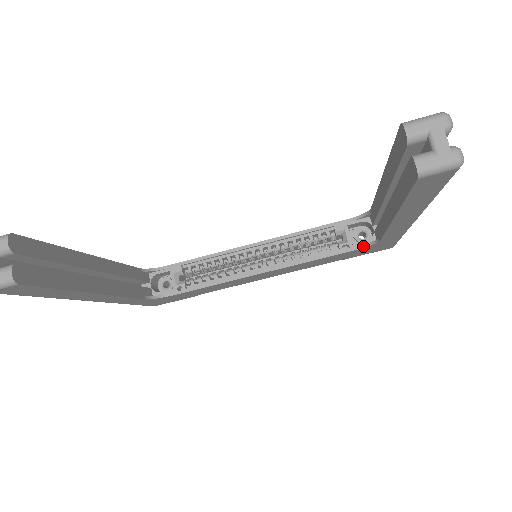
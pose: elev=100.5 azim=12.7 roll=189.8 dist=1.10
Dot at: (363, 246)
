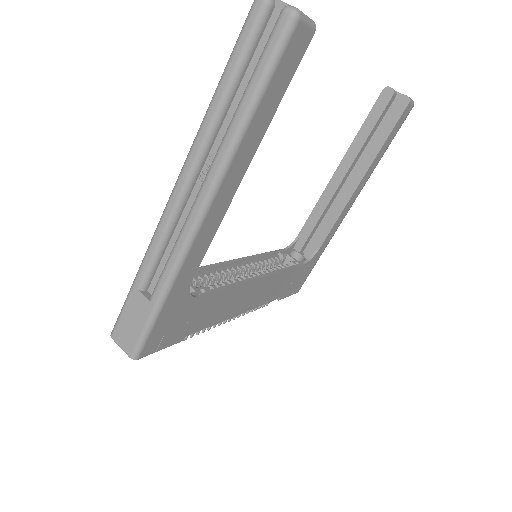
Dot at: (306, 262)
